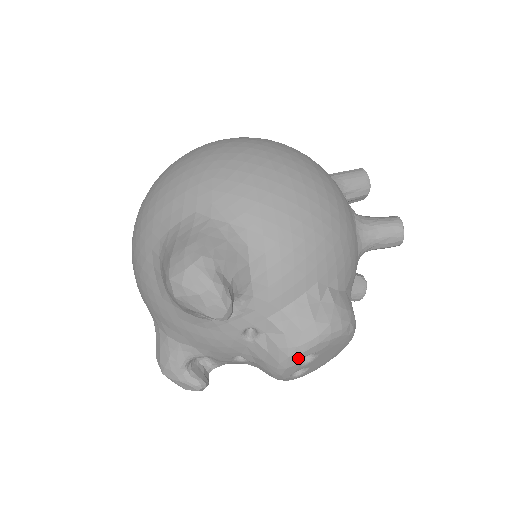
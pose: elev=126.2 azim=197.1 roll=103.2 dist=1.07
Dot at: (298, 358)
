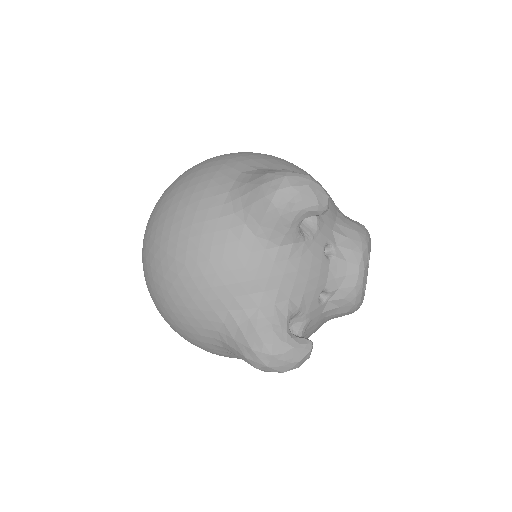
Dot at: (366, 255)
